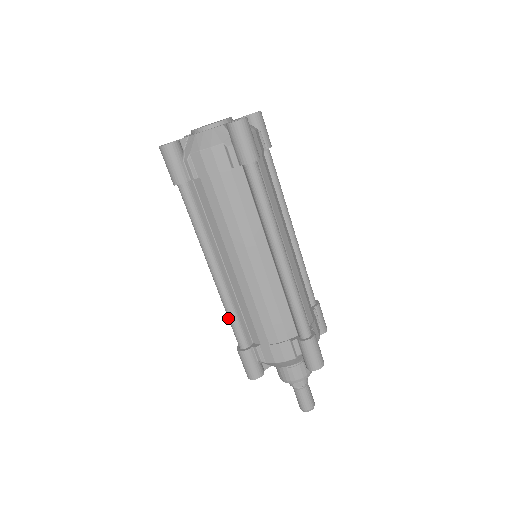
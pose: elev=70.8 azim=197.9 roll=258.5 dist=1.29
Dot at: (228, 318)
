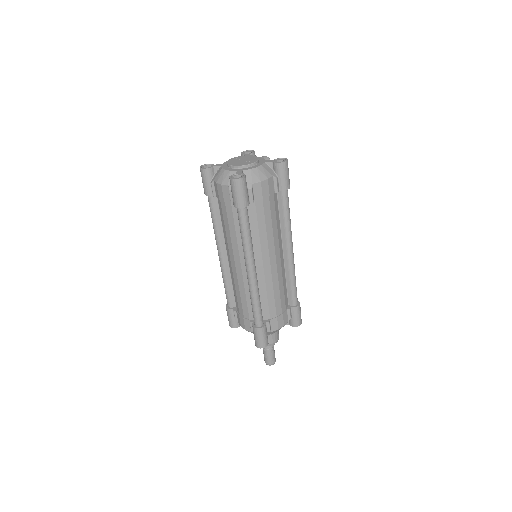
Dot at: occluded
